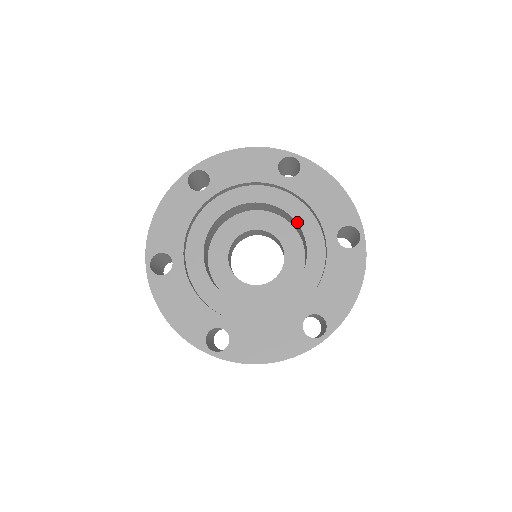
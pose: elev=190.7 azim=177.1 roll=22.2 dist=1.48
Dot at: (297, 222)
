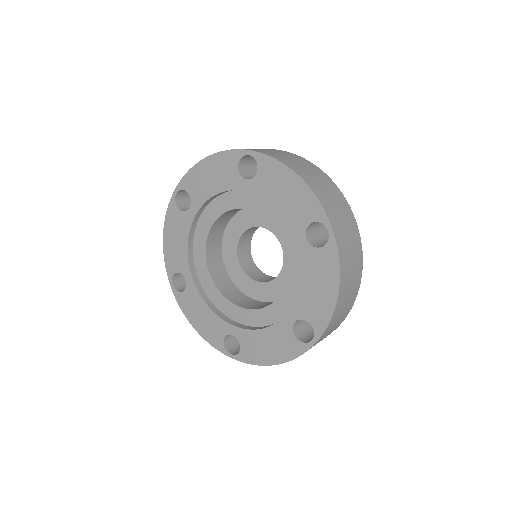
Dot at: (272, 223)
